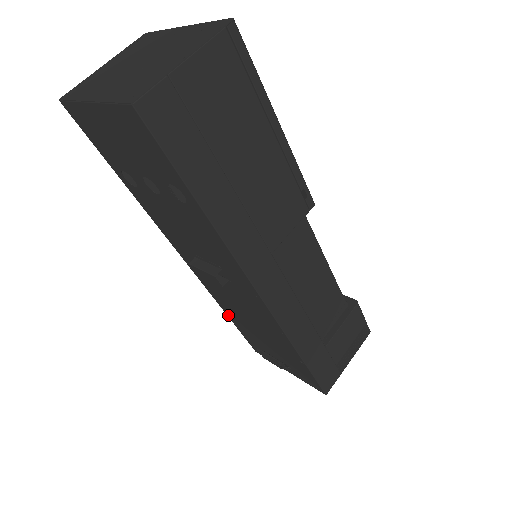
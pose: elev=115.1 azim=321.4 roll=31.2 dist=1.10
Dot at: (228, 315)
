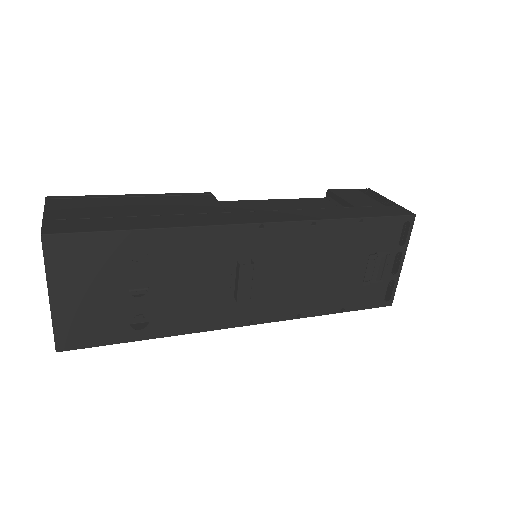
Dot at: (330, 311)
